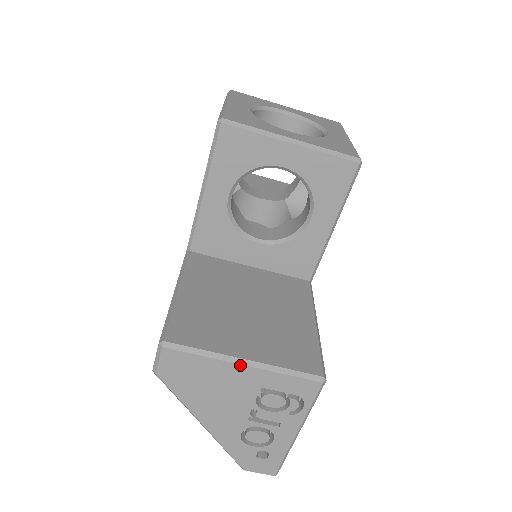
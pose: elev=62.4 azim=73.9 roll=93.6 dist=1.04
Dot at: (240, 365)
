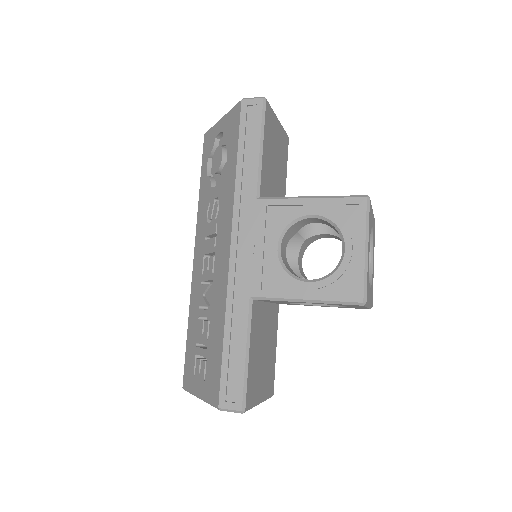
Dot at: occluded
